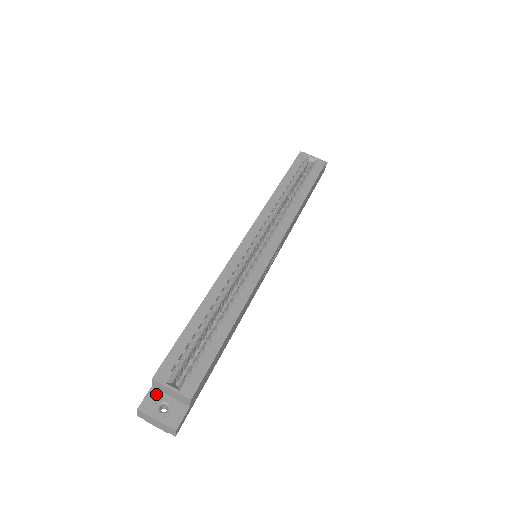
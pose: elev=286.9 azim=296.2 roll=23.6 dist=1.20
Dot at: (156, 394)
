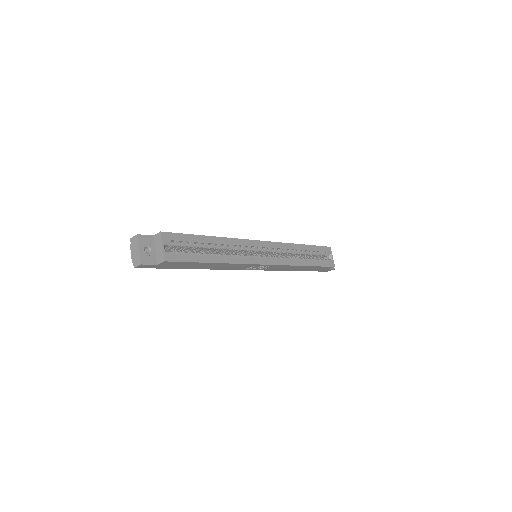
Dot at: (151, 241)
